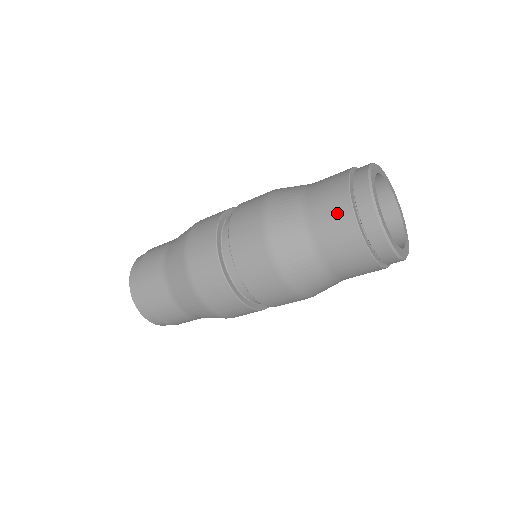
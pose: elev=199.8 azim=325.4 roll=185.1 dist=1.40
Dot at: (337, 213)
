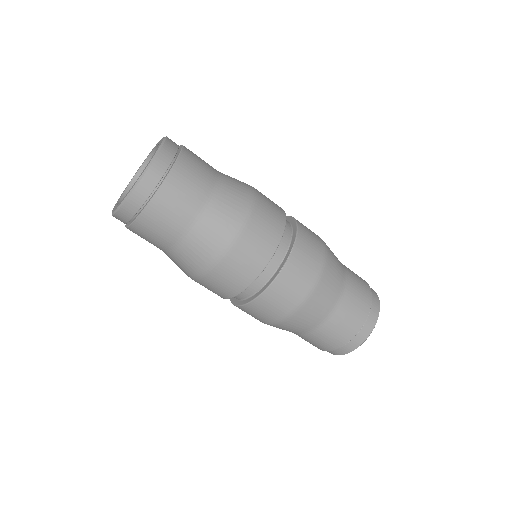
Dot at: (341, 335)
